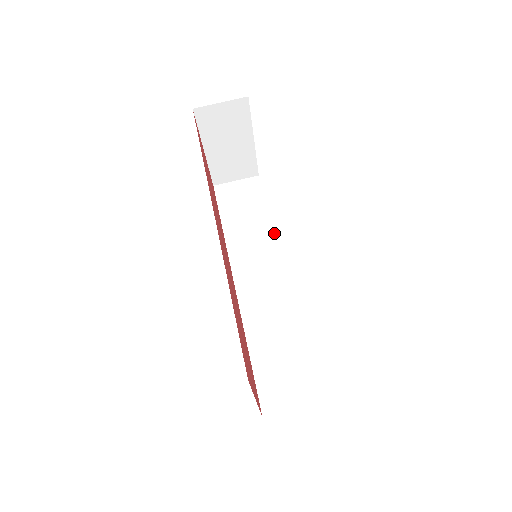
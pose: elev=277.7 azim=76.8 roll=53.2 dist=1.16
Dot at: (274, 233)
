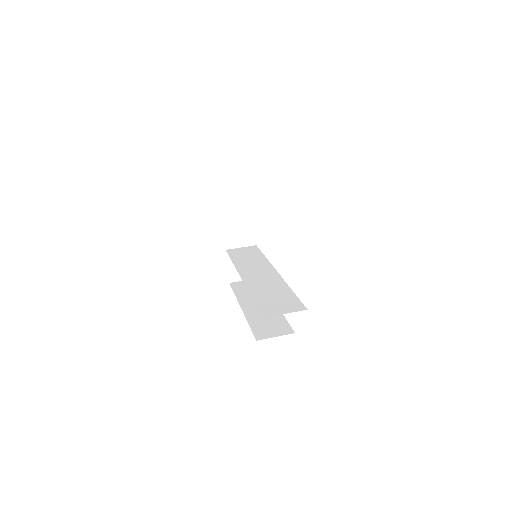
Dot at: (268, 261)
